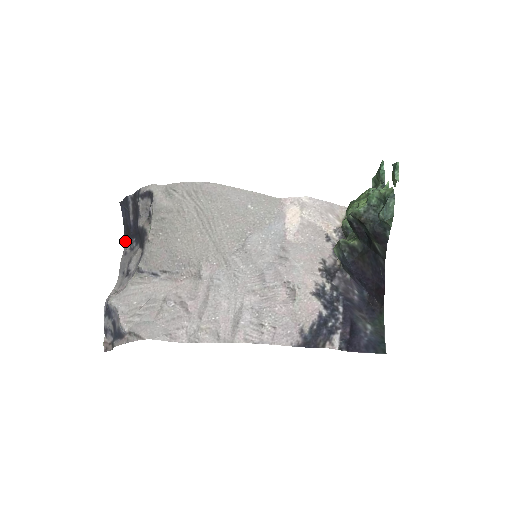
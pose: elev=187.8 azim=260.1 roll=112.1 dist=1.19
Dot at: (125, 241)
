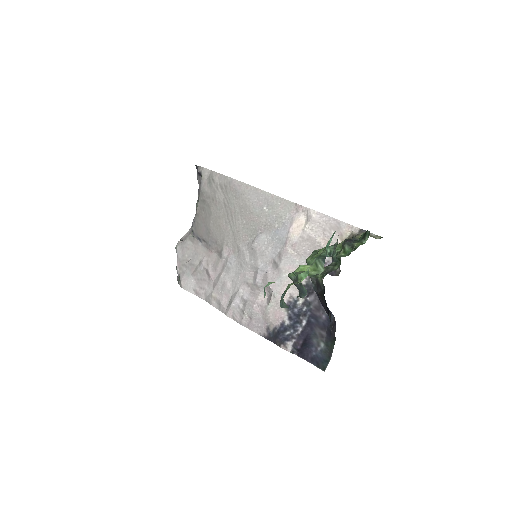
Dot at: occluded
